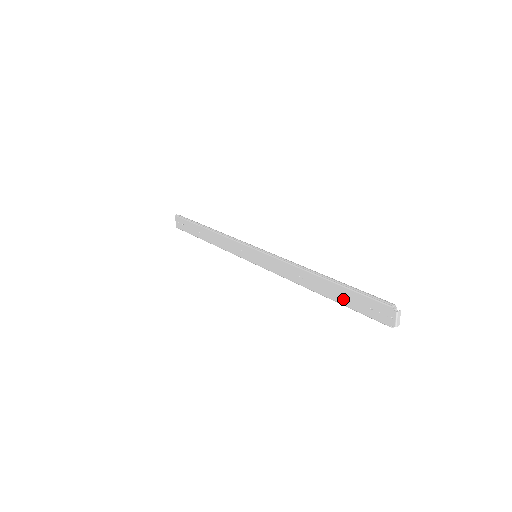
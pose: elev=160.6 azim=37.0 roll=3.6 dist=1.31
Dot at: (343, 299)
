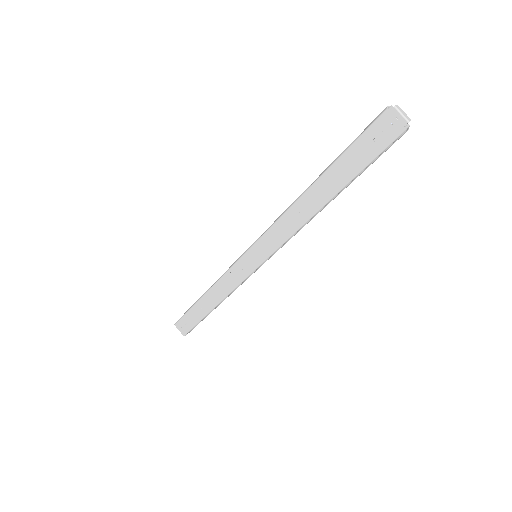
Dot at: (347, 172)
